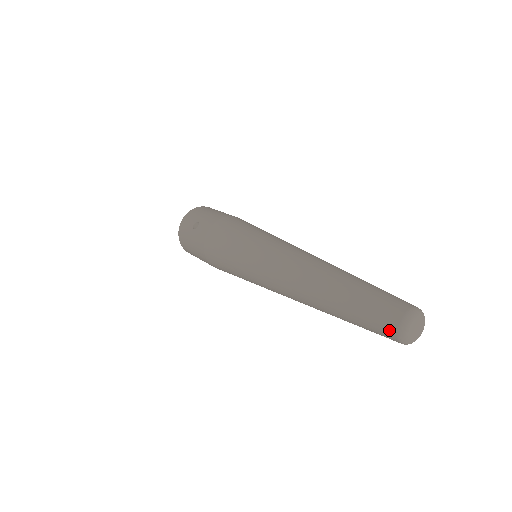
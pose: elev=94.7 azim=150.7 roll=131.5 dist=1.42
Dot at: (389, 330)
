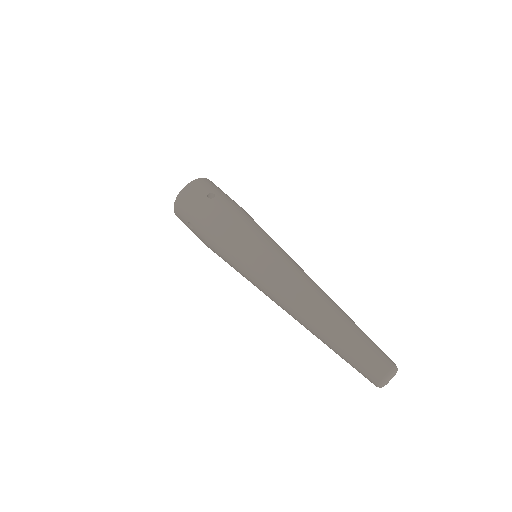
Dot at: (378, 372)
